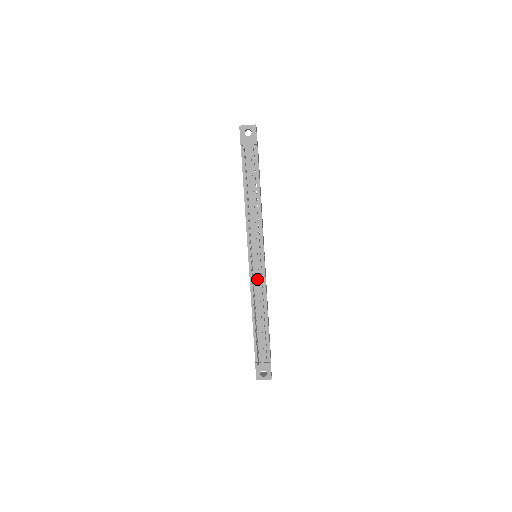
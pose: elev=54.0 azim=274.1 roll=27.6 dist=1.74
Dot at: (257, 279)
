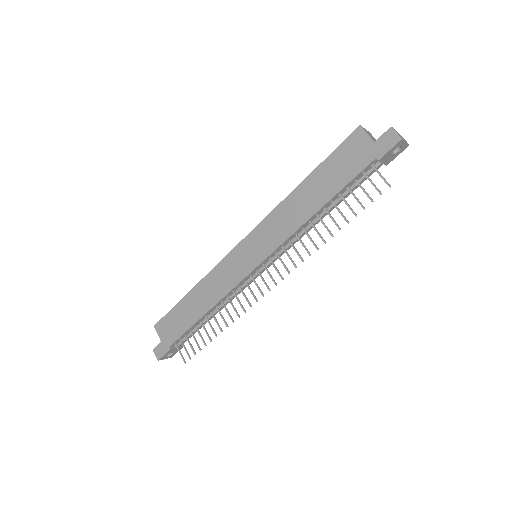
Dot at: (245, 286)
